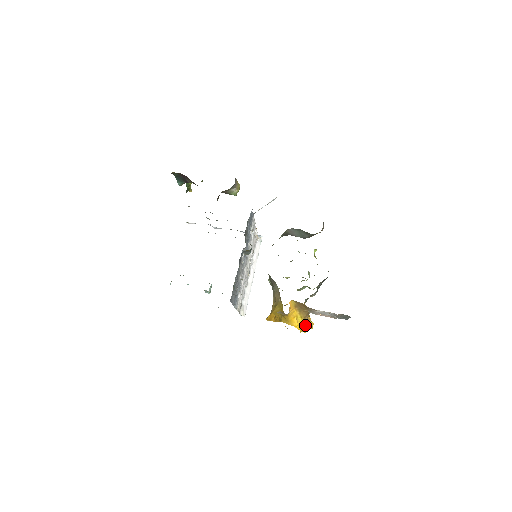
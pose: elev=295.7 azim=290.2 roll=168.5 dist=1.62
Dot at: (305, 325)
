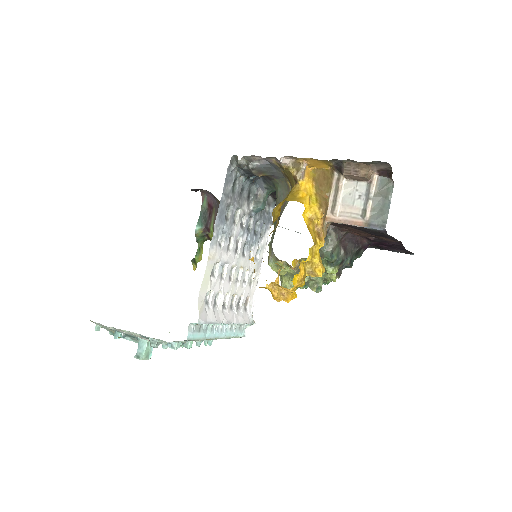
Dot at: (315, 238)
